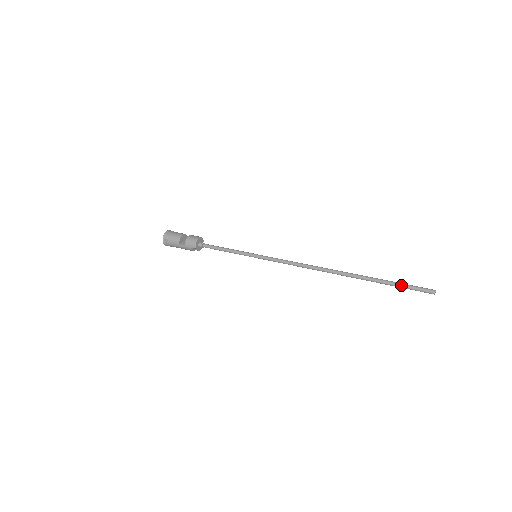
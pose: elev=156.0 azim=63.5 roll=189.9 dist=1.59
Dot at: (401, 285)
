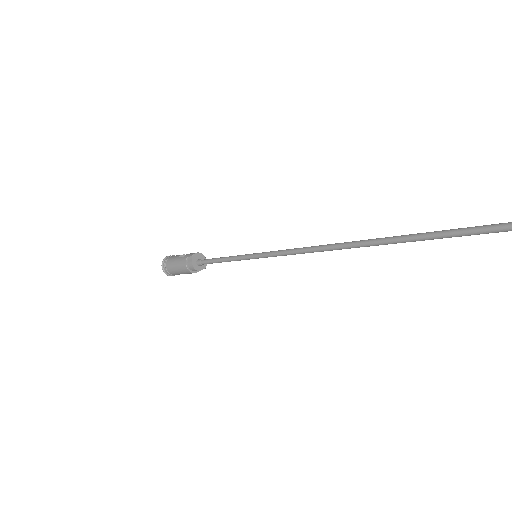
Dot at: occluded
